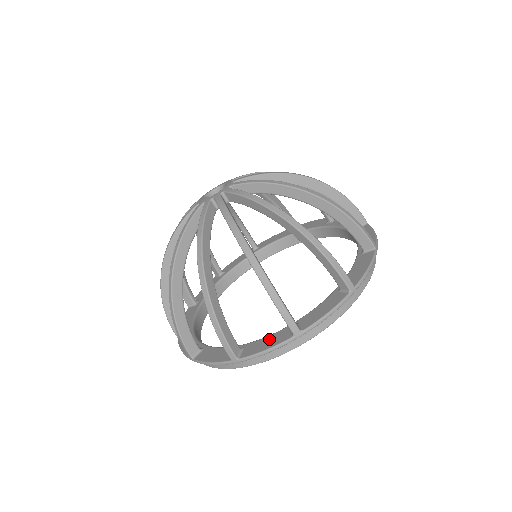
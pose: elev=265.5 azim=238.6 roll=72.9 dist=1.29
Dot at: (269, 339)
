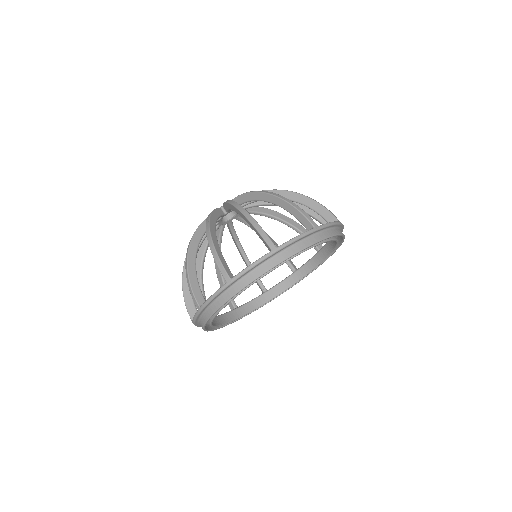
Dot at: occluded
